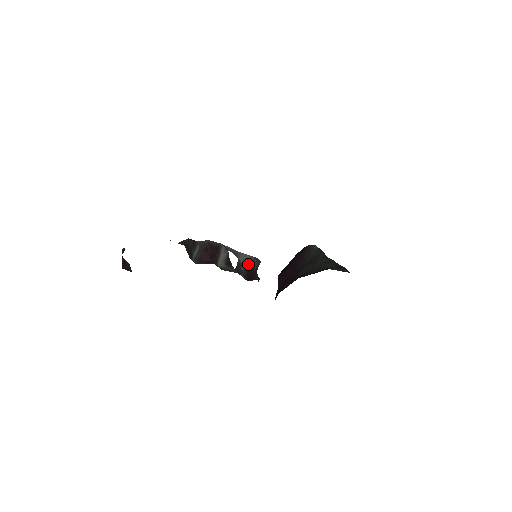
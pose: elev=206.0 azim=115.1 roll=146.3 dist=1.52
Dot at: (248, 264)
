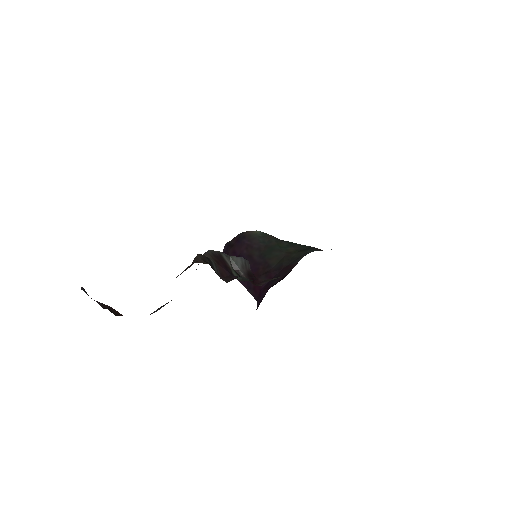
Dot at: (243, 267)
